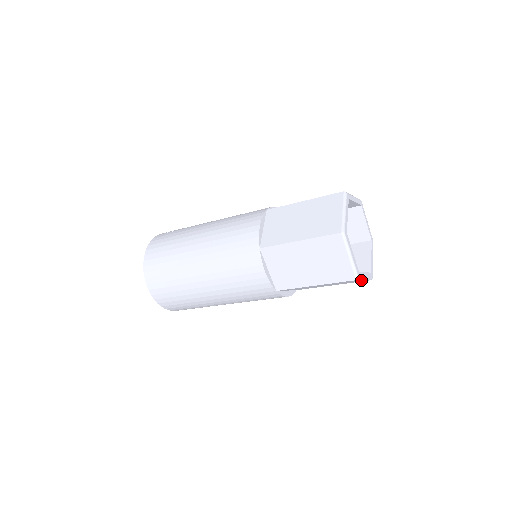
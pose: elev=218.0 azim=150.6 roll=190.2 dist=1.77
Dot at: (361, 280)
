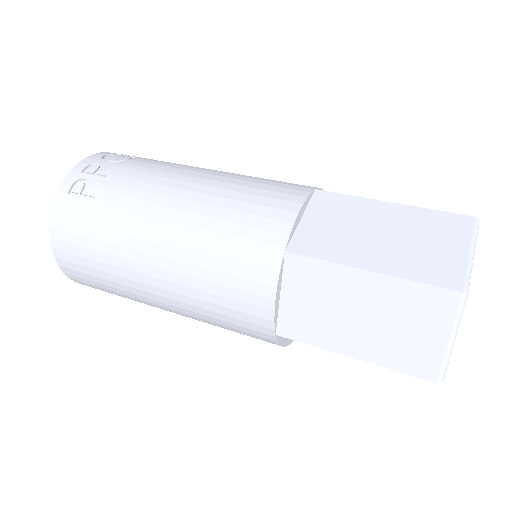
Dot at: occluded
